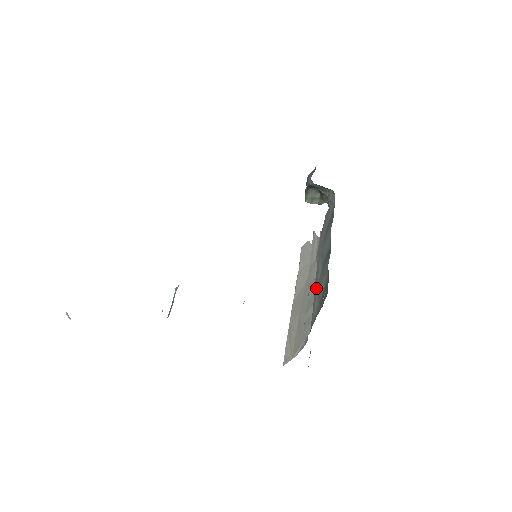
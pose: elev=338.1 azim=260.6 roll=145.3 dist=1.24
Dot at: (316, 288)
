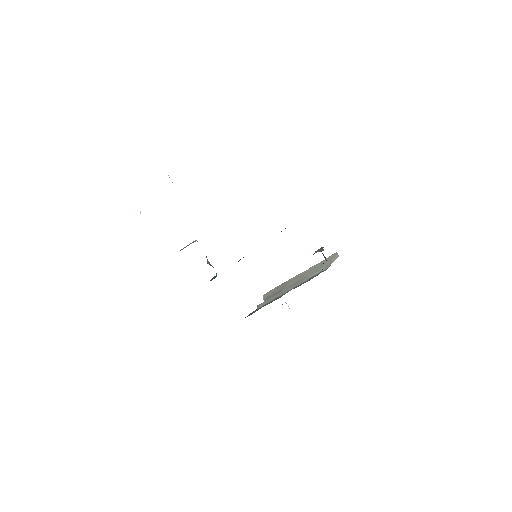
Dot at: occluded
